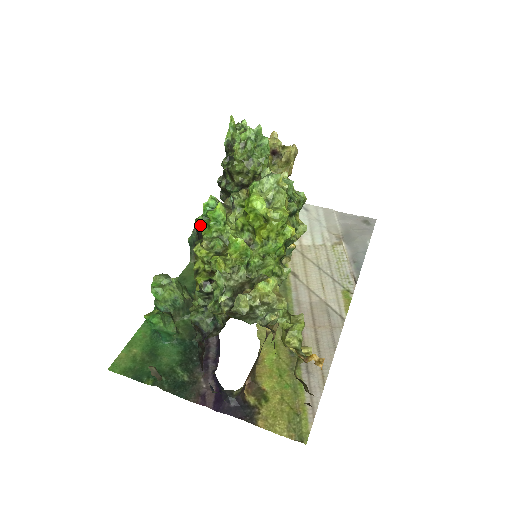
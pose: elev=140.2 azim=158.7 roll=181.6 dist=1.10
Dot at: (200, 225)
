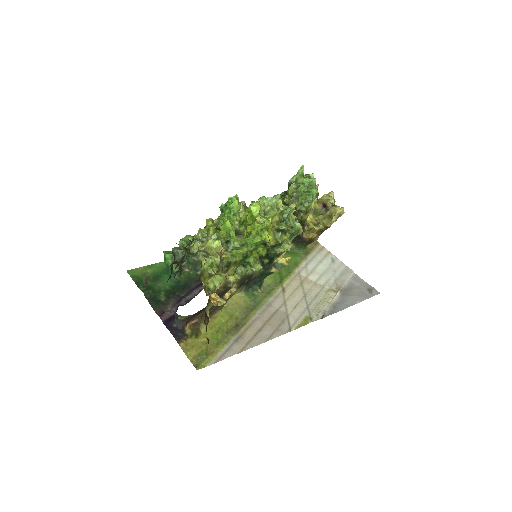
Dot at: (221, 210)
